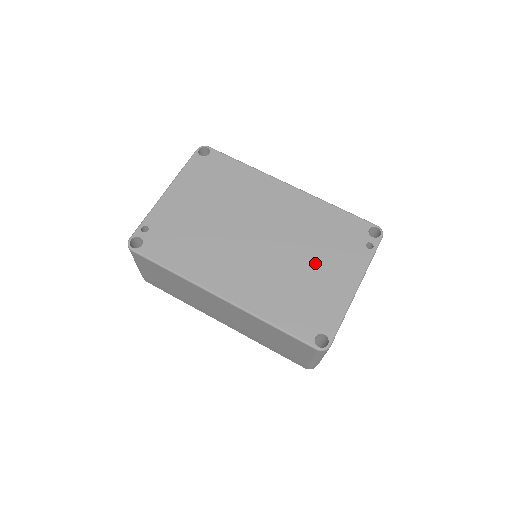
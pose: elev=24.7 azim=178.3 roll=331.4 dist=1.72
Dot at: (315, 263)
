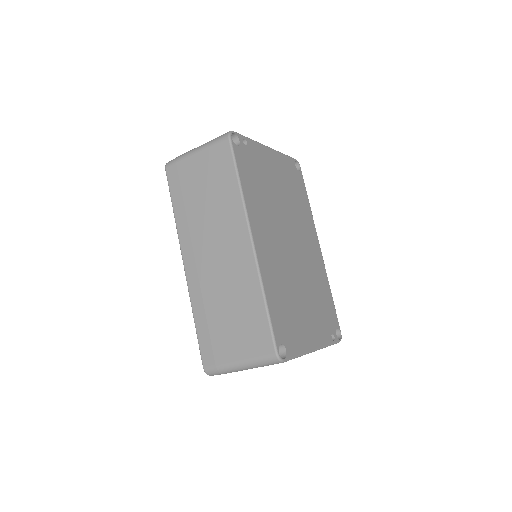
Dot at: (307, 304)
